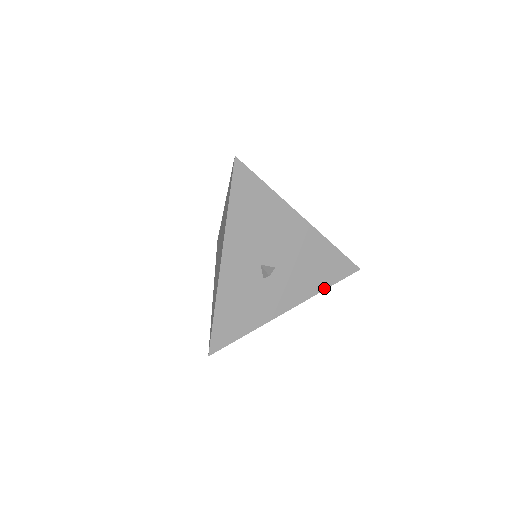
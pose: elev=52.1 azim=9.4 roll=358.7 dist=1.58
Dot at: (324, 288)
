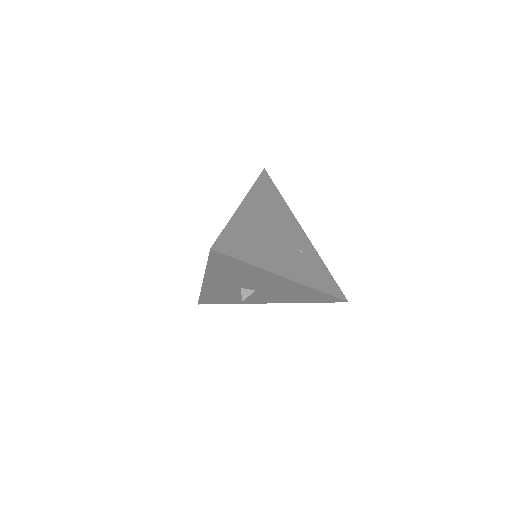
Dot at: (305, 302)
